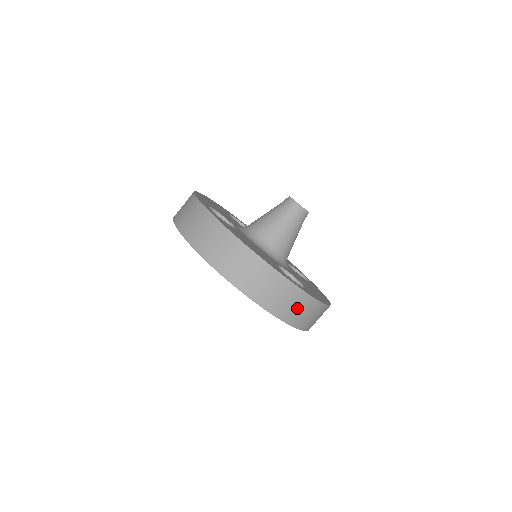
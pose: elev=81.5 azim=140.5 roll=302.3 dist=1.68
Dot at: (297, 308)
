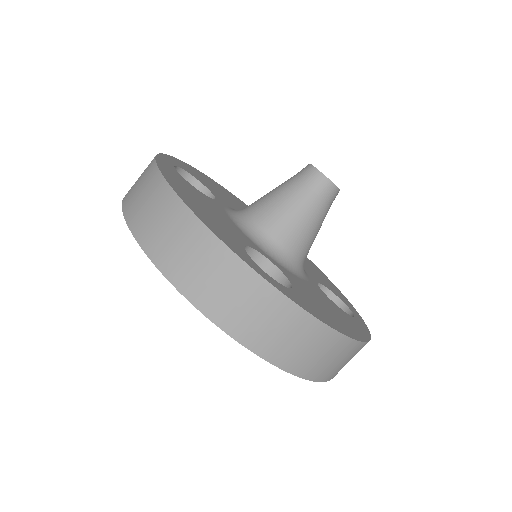
Dot at: (252, 311)
